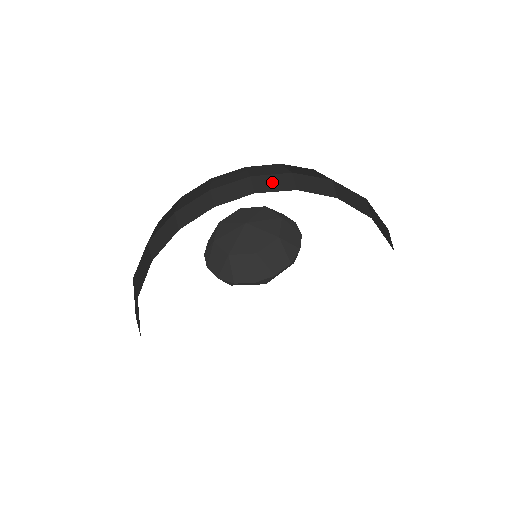
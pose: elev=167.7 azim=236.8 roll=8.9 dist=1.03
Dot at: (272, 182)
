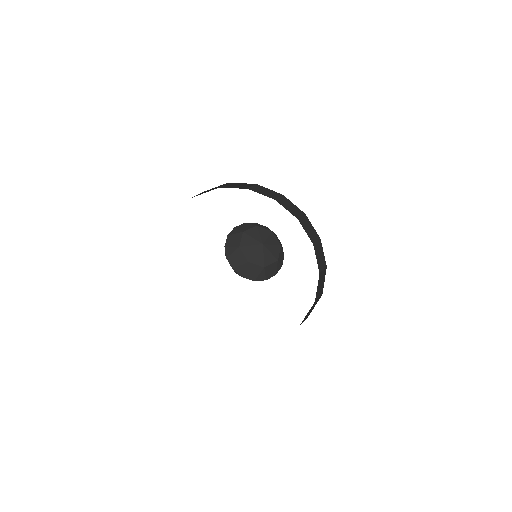
Dot at: occluded
